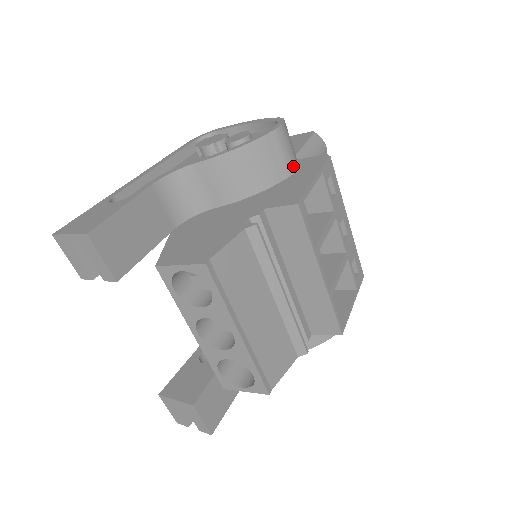
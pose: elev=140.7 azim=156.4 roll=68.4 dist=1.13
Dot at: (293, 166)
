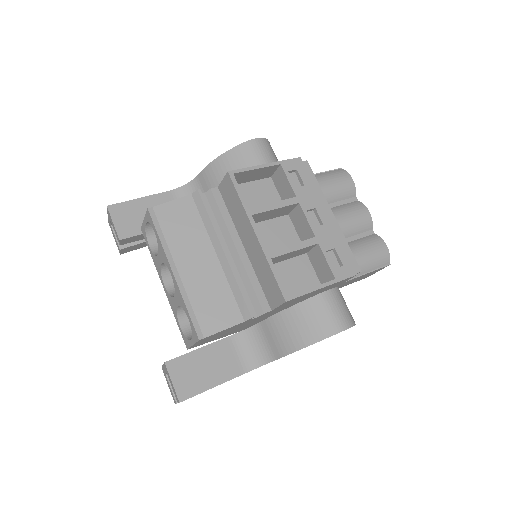
Dot at: occluded
